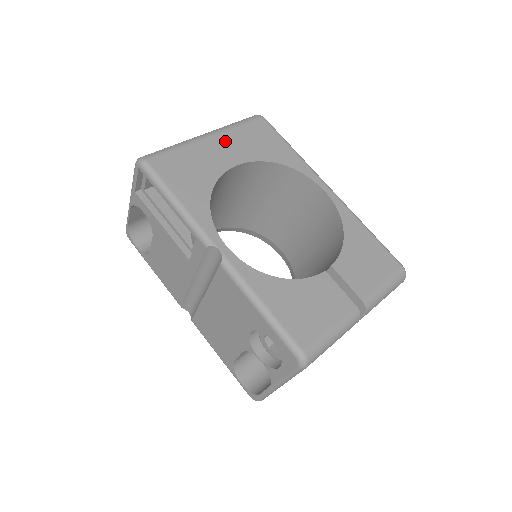
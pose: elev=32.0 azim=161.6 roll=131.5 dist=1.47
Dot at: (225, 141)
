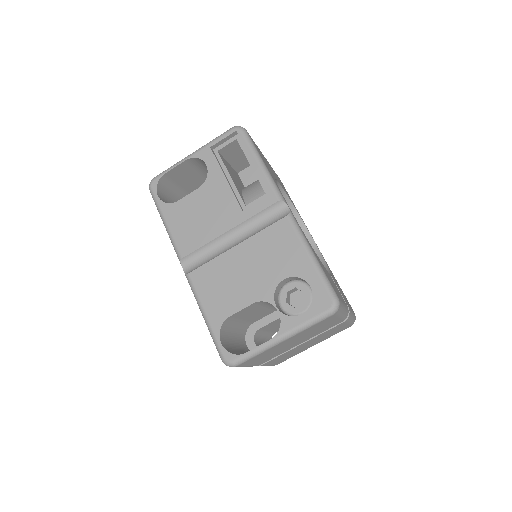
Dot at: occluded
